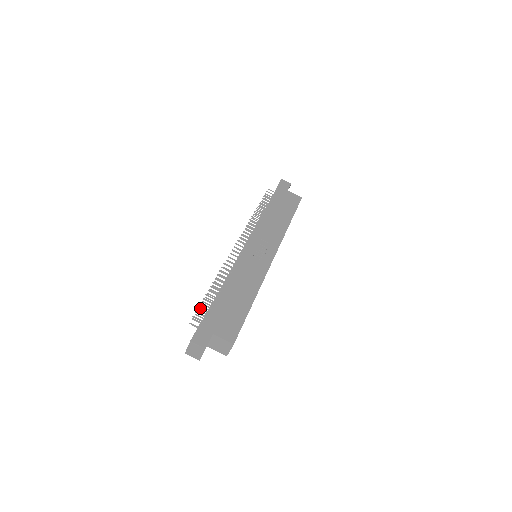
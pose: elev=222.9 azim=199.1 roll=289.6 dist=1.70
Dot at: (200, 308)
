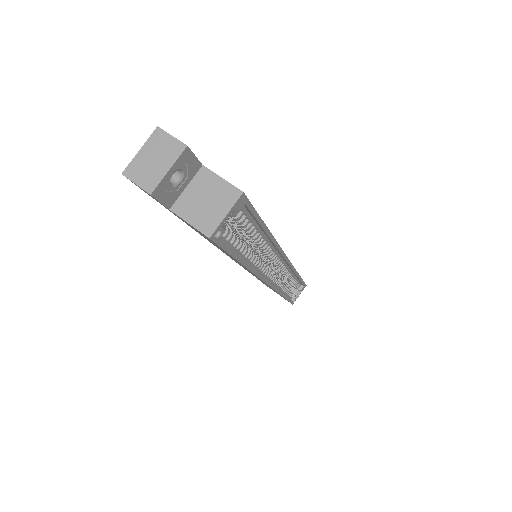
Dot at: occluded
